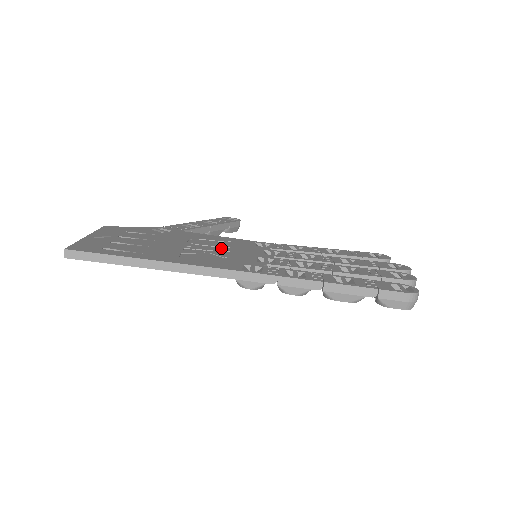
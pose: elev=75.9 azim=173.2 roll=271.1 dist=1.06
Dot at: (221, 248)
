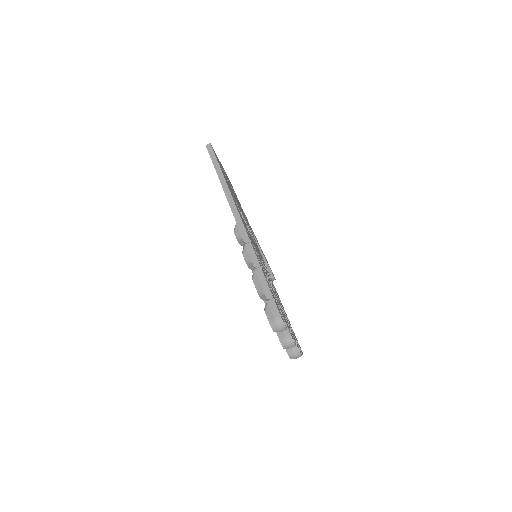
Dot at: (250, 233)
